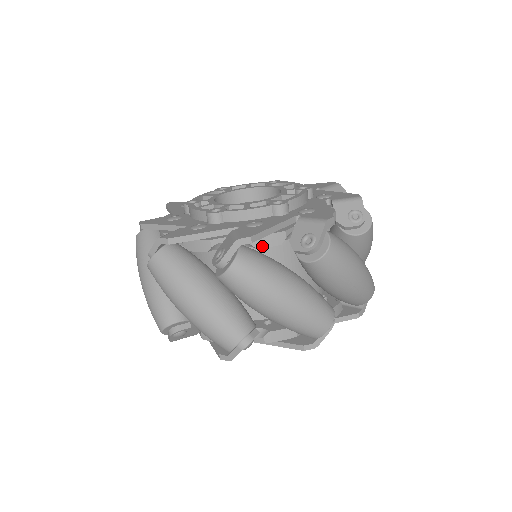
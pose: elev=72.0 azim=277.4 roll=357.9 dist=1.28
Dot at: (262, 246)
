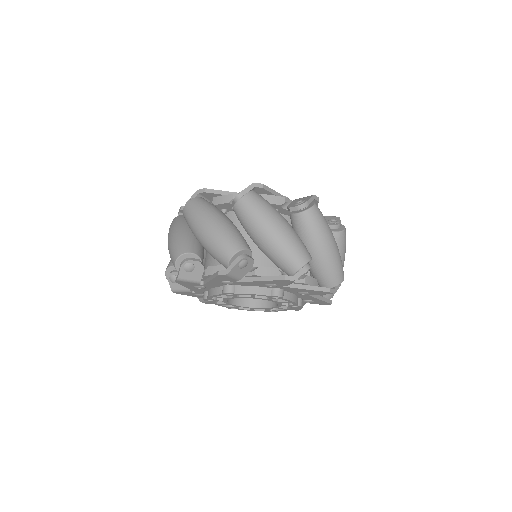
Dot at: occluded
